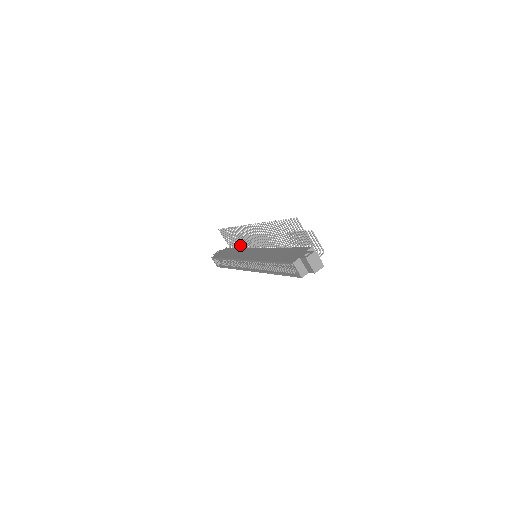
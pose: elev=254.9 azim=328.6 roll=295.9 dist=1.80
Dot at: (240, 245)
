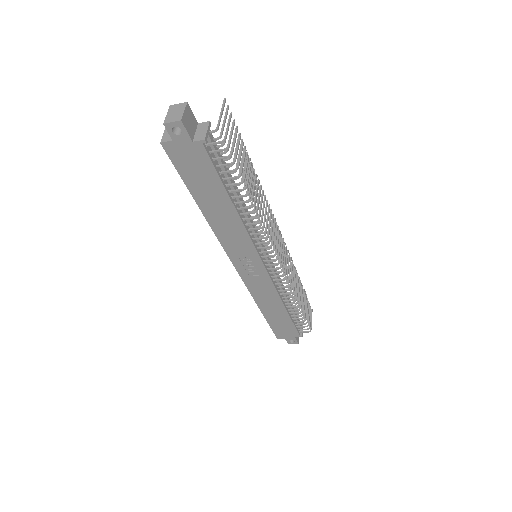
Dot at: (295, 296)
